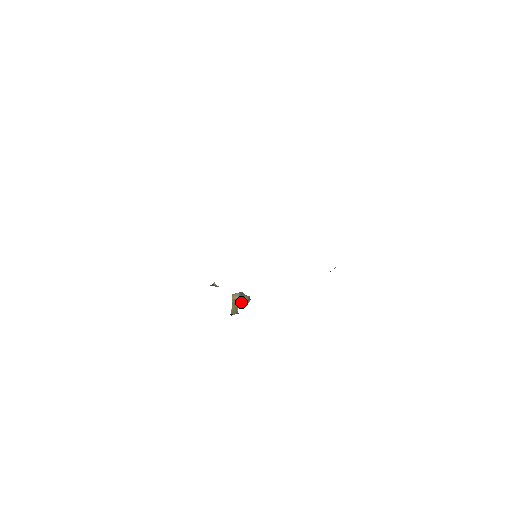
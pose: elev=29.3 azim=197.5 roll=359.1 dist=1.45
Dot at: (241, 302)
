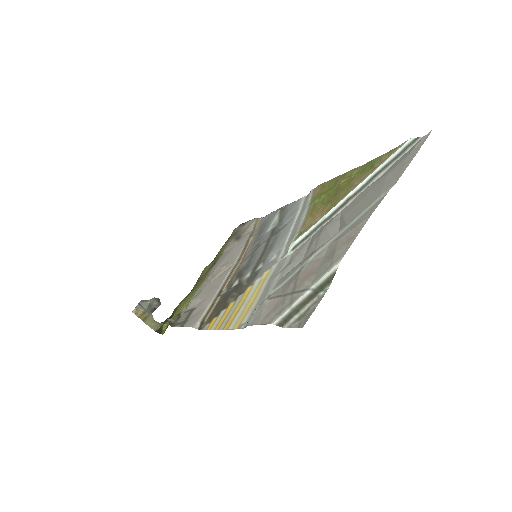
Dot at: (152, 311)
